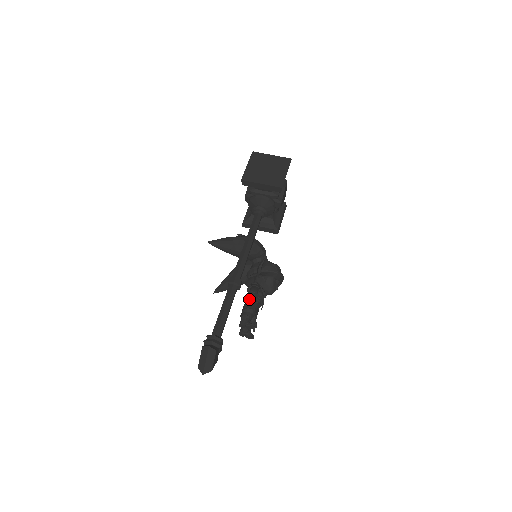
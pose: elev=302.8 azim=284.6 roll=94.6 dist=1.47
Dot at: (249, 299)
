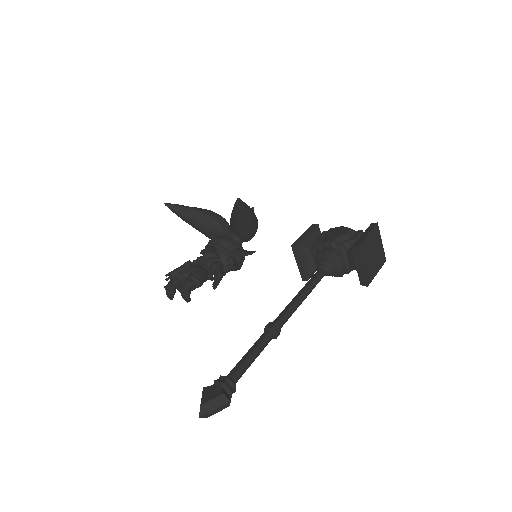
Dot at: (204, 269)
